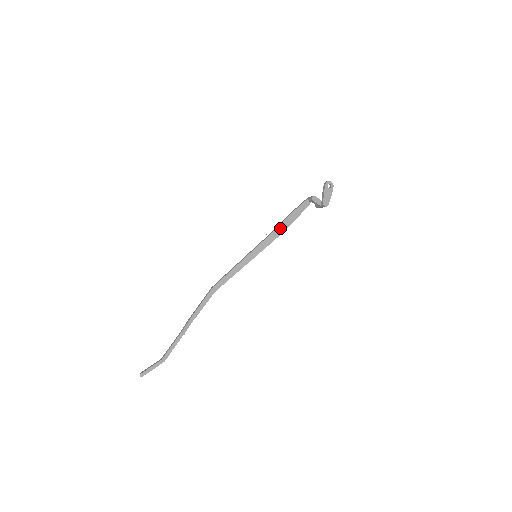
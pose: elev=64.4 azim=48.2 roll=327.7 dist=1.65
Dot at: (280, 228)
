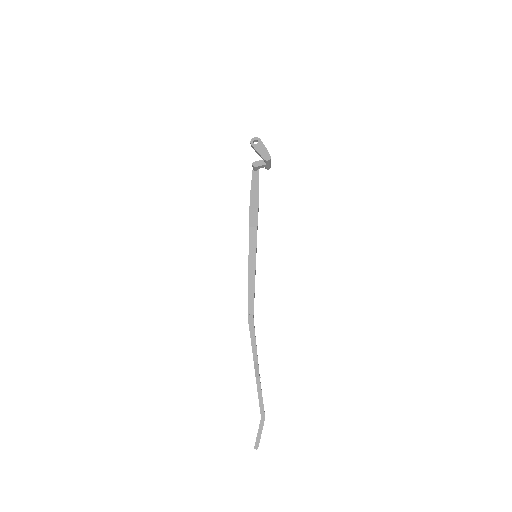
Dot at: (252, 215)
